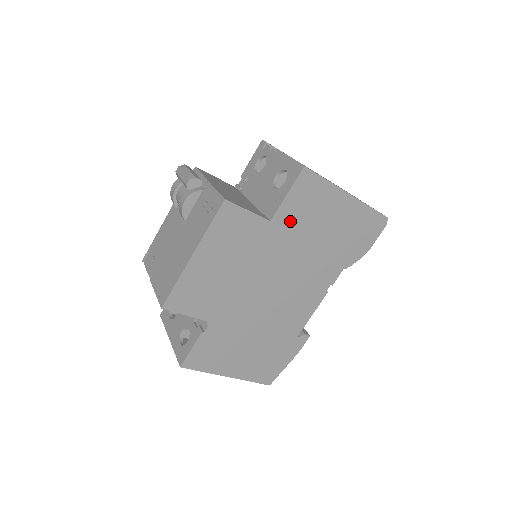
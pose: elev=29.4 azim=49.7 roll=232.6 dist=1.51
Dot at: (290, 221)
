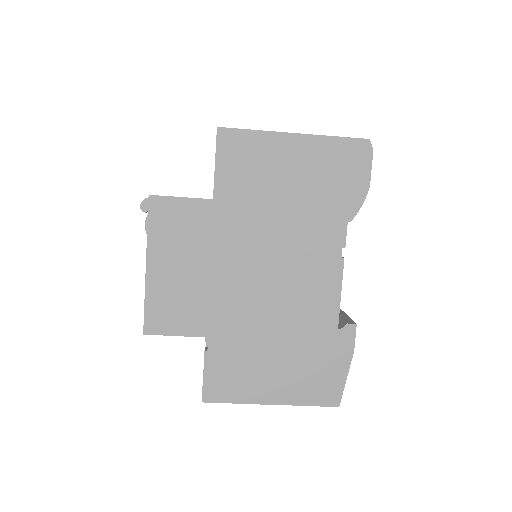
Dot at: (237, 191)
